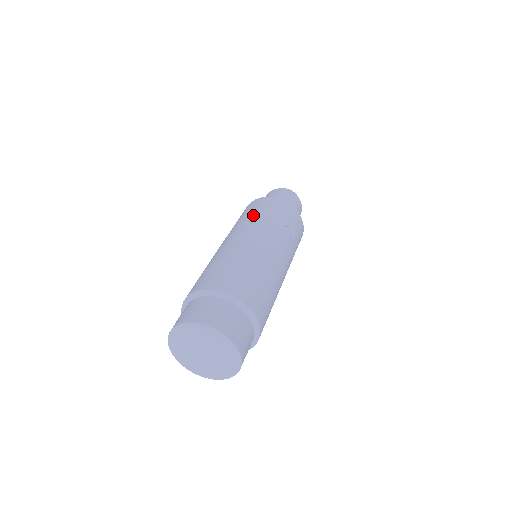
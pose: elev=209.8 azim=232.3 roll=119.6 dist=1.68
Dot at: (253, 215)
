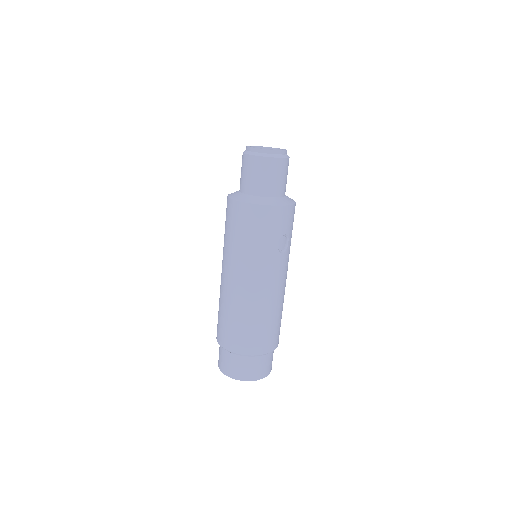
Dot at: (243, 244)
